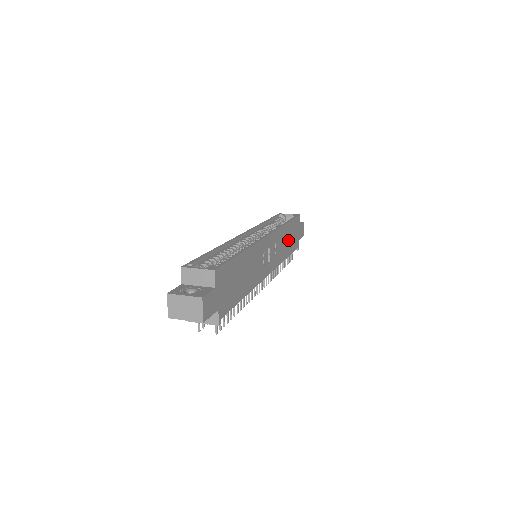
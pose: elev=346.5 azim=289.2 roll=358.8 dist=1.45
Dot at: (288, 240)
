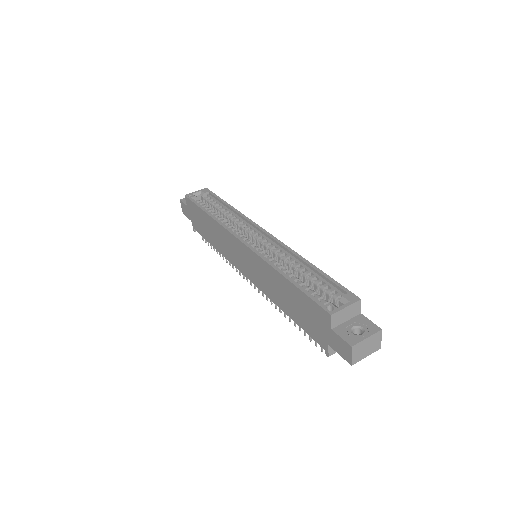
Dot at: occluded
